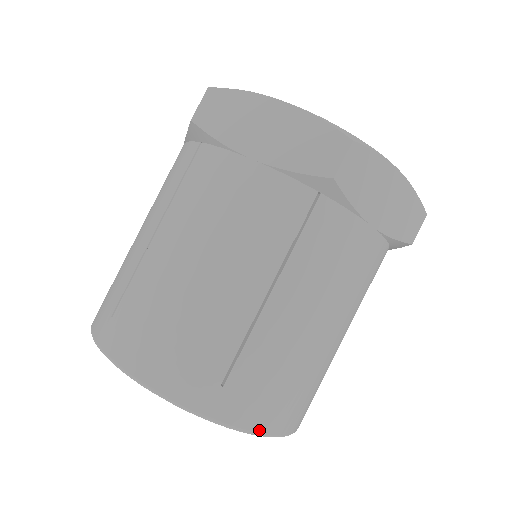
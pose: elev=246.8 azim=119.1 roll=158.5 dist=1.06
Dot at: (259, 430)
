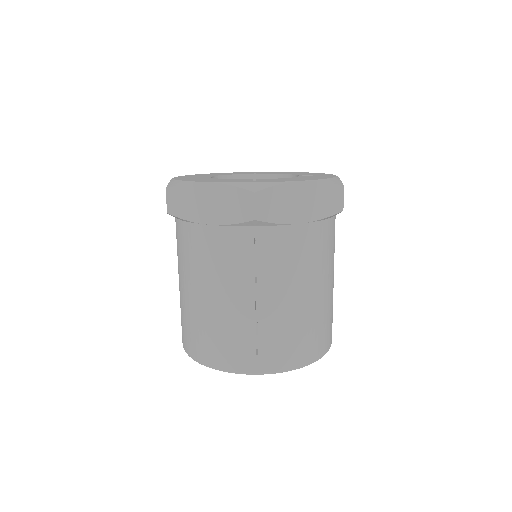
Dot at: (293, 367)
